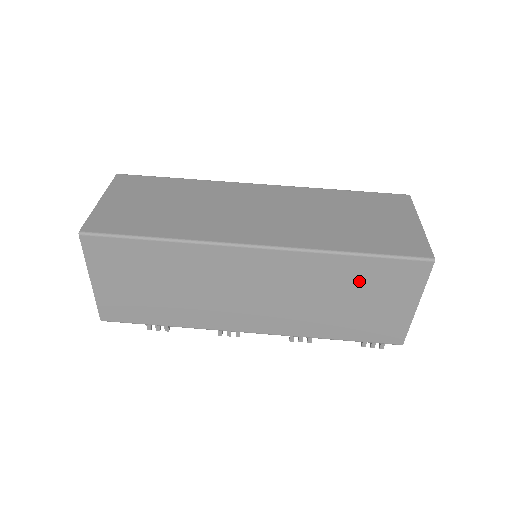
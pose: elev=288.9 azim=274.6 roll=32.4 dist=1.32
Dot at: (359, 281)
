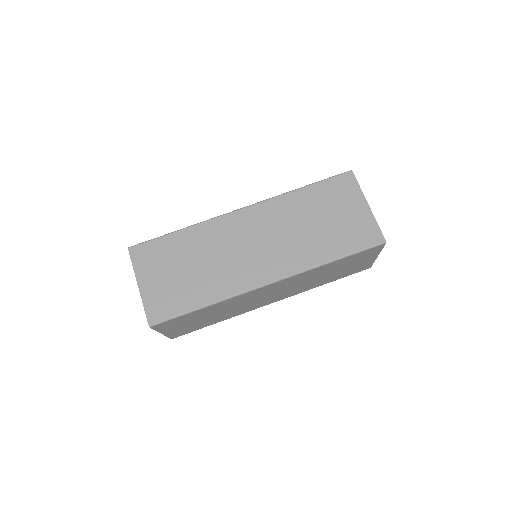
Dot at: (339, 265)
